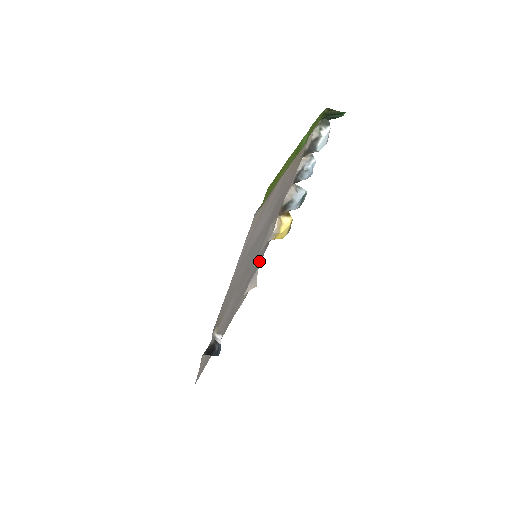
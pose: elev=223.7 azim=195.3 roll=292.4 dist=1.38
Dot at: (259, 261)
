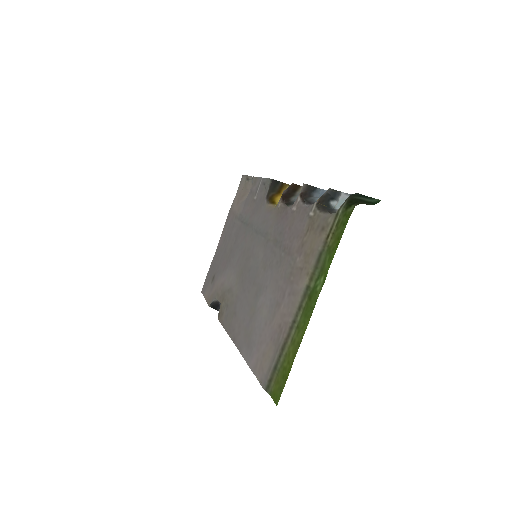
Dot at: (256, 198)
